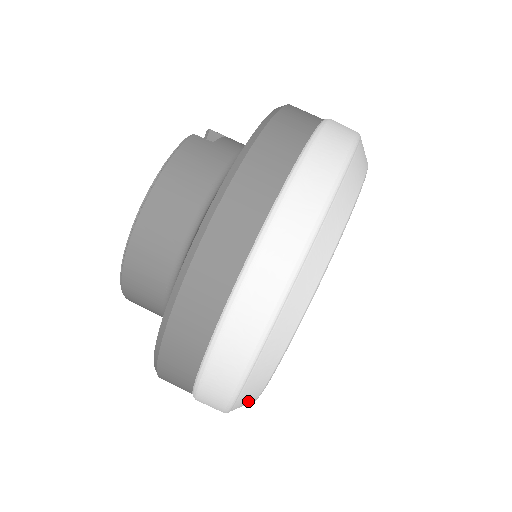
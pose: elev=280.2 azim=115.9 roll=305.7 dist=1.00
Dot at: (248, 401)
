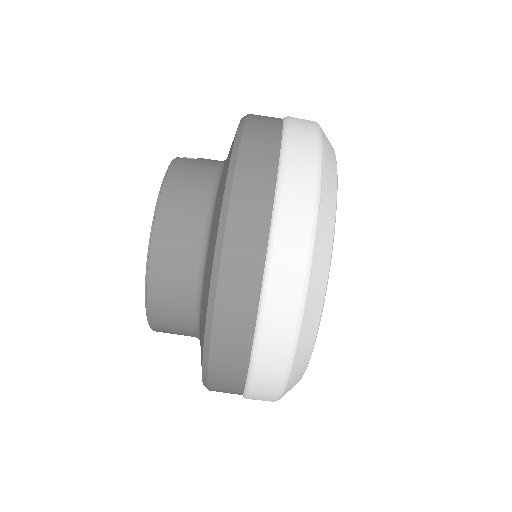
Dot at: (300, 370)
